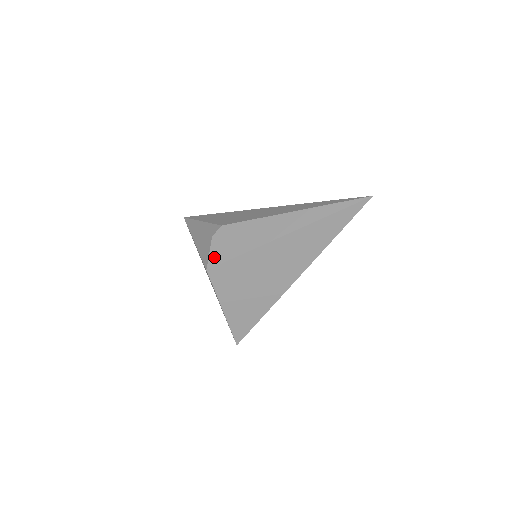
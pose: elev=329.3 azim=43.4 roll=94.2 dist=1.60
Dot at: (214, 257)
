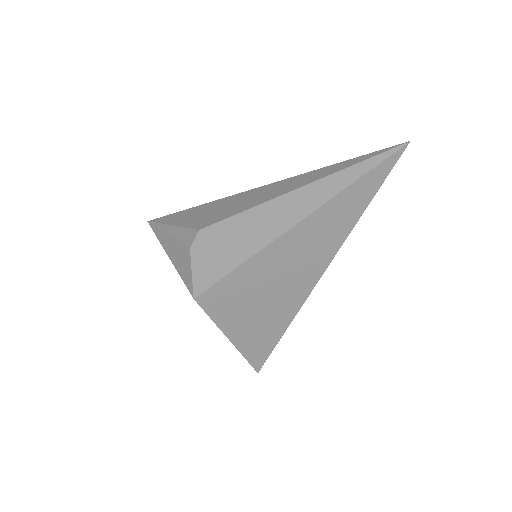
Dot at: (200, 278)
